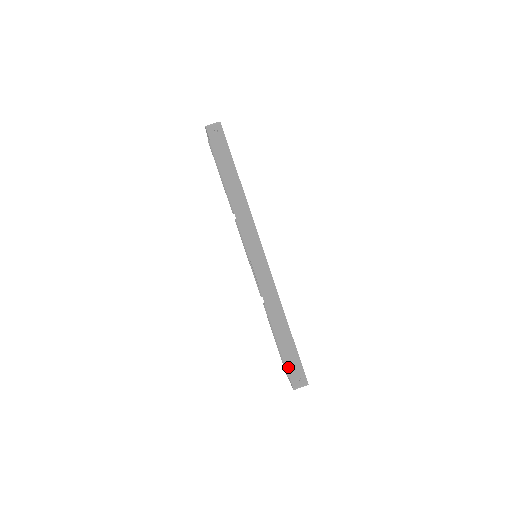
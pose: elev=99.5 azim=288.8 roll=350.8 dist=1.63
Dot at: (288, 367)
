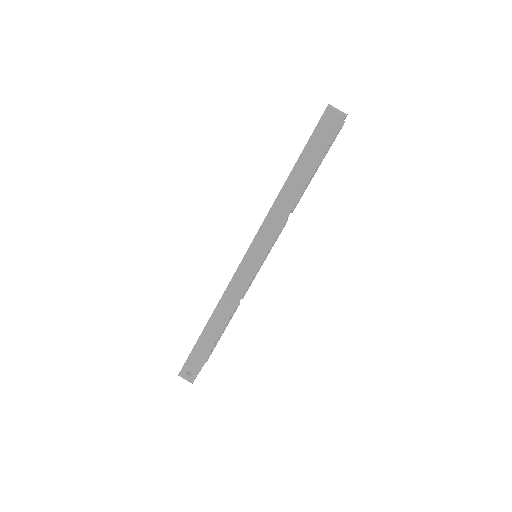
Dot at: (190, 359)
